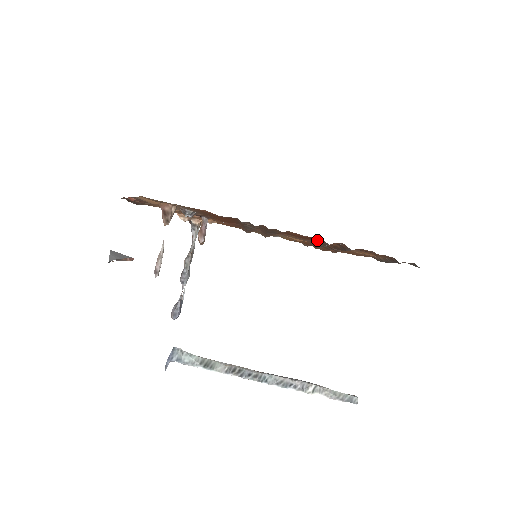
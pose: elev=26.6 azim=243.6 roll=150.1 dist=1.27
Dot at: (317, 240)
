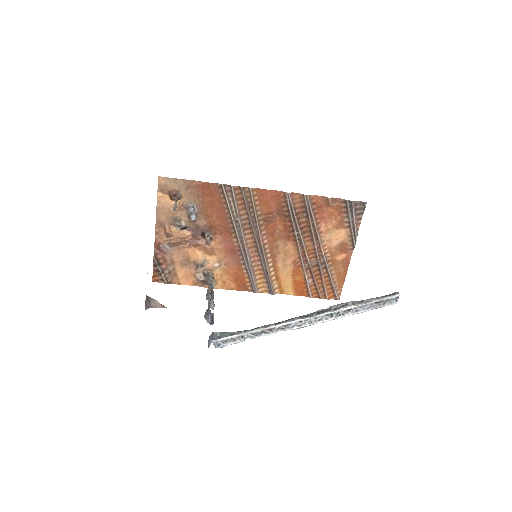
Dot at: (285, 211)
